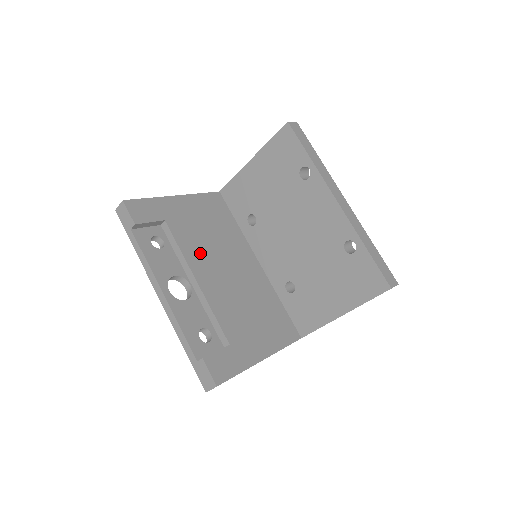
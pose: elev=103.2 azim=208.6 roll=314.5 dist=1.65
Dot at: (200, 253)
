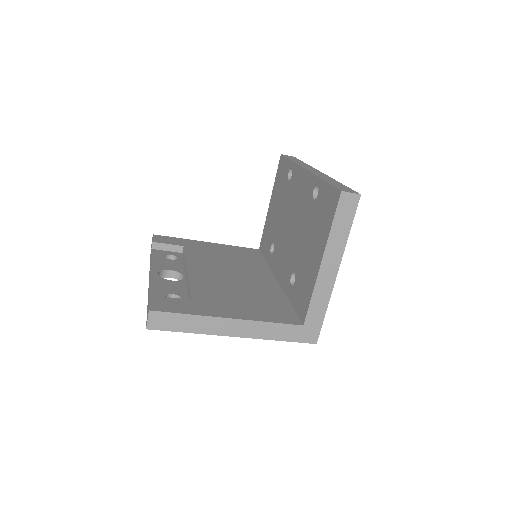
Dot at: (206, 262)
